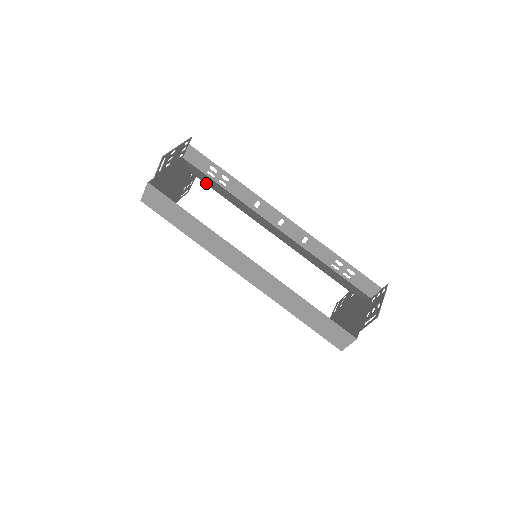
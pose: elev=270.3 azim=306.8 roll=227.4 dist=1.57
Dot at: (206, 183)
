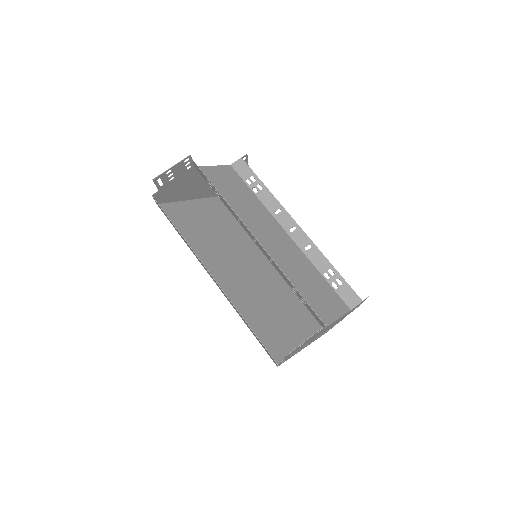
Dot at: (237, 178)
